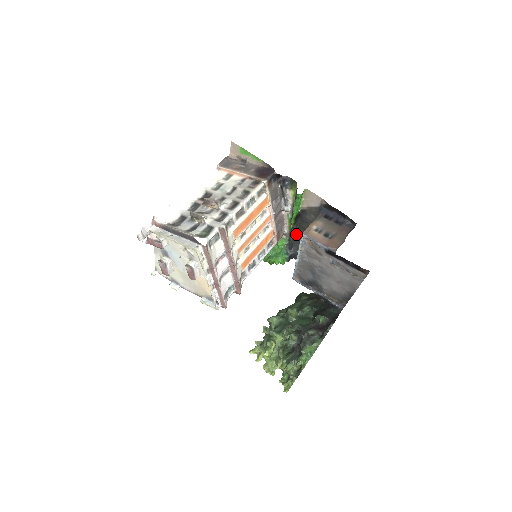
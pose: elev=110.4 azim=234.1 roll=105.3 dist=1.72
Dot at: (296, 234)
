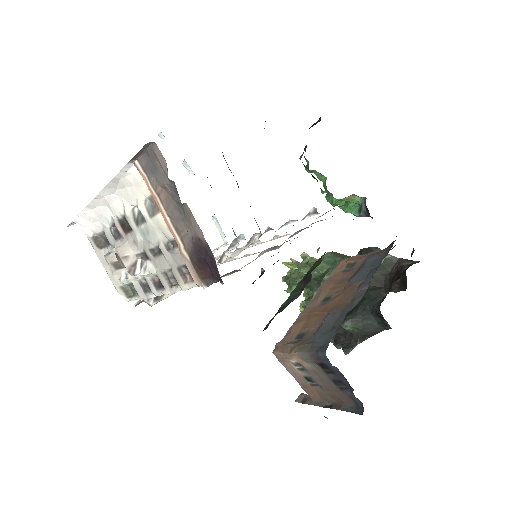
Dot at: occluded
